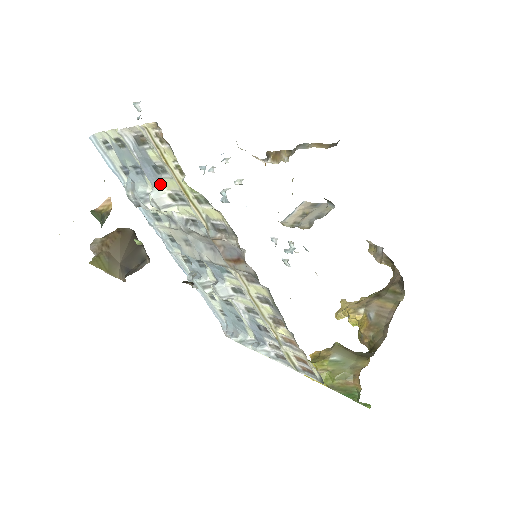
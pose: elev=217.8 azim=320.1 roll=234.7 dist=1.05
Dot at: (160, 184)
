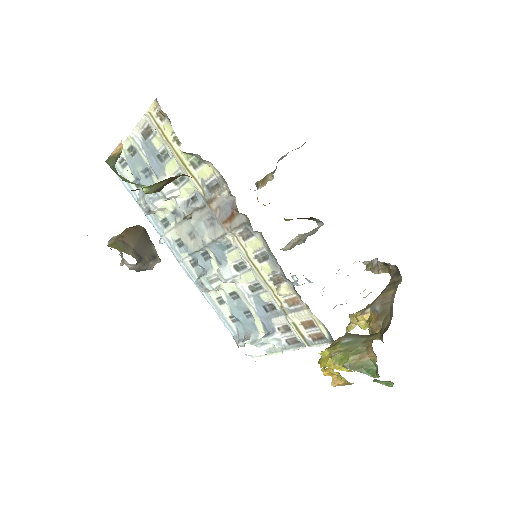
Dot at: (164, 172)
